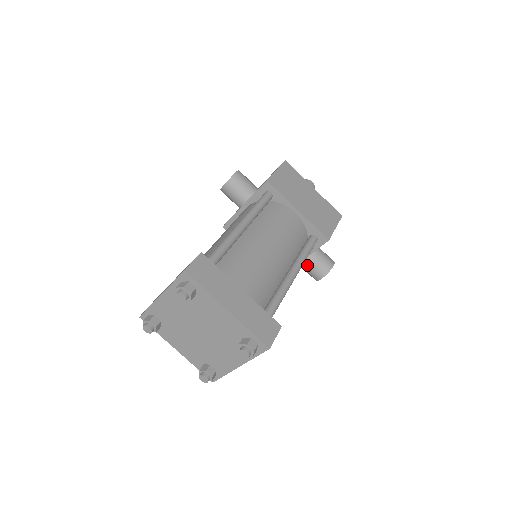
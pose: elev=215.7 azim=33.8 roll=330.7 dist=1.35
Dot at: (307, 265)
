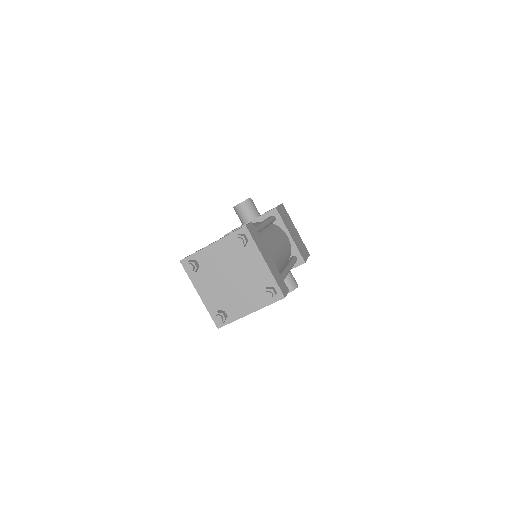
Dot at: occluded
